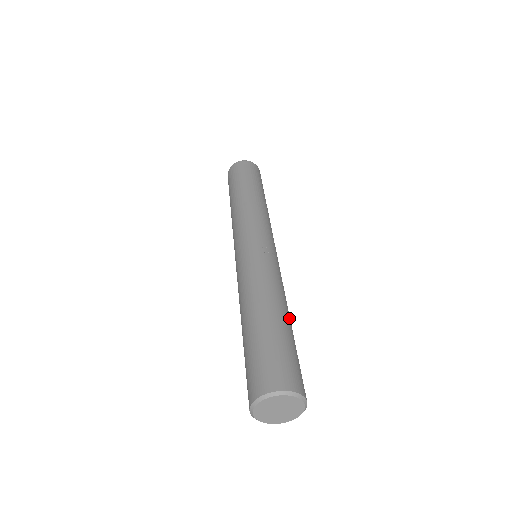
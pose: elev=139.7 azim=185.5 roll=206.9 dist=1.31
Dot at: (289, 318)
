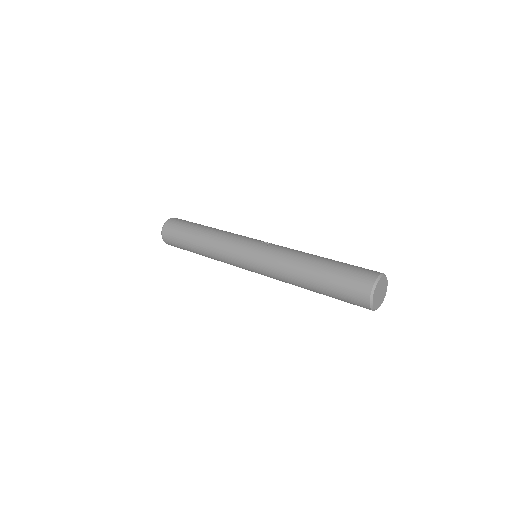
Dot at: occluded
